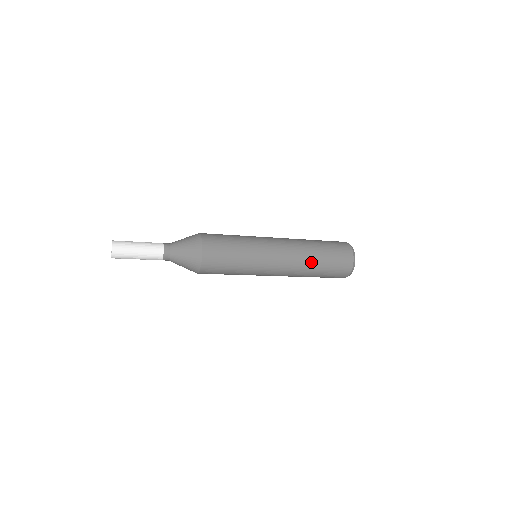
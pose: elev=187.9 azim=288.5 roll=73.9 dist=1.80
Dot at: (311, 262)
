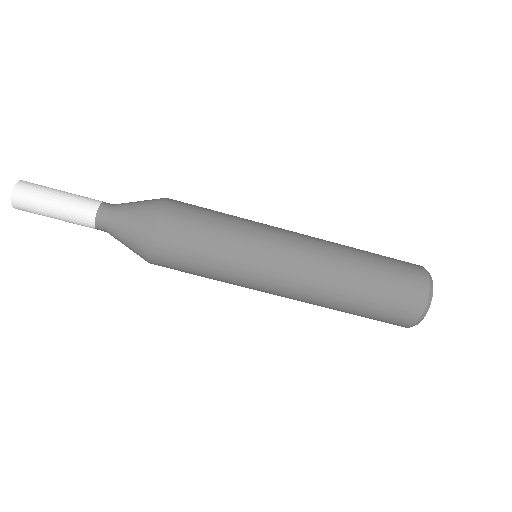
Dot at: (348, 282)
